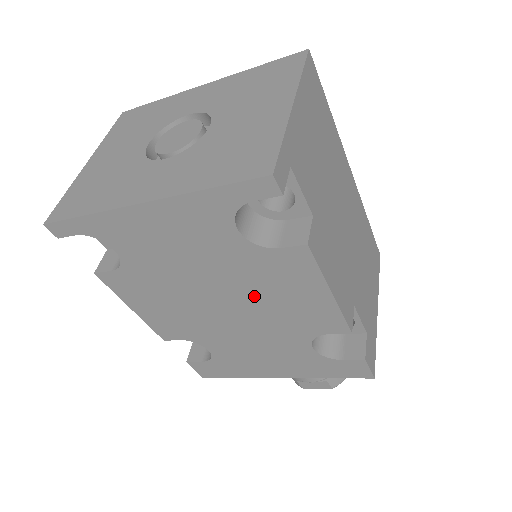
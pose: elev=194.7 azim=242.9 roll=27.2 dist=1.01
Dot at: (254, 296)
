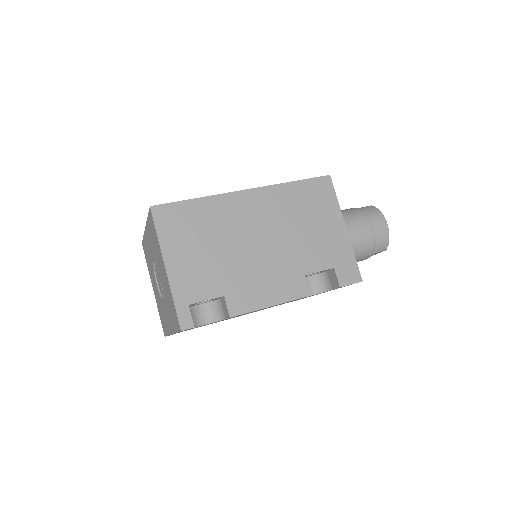
Dot at: occluded
